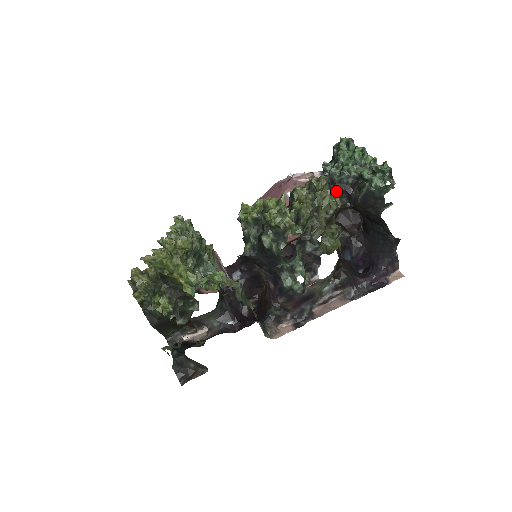
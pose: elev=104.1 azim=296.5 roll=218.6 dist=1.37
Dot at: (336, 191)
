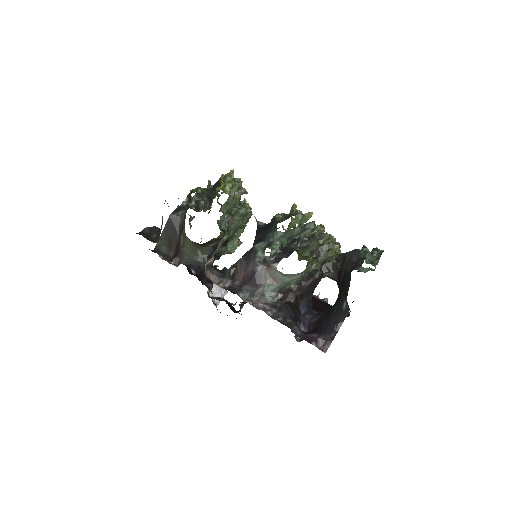
Dot at: (339, 256)
